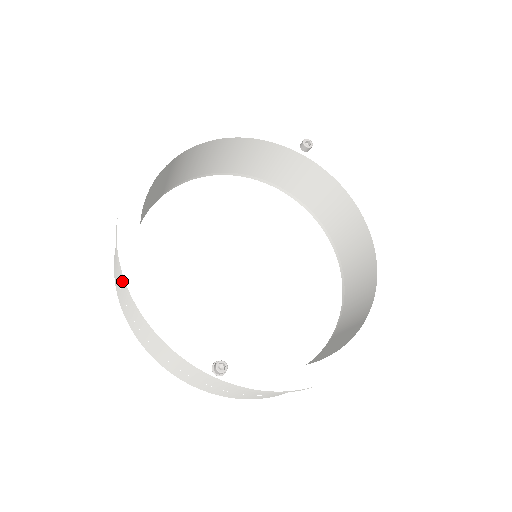
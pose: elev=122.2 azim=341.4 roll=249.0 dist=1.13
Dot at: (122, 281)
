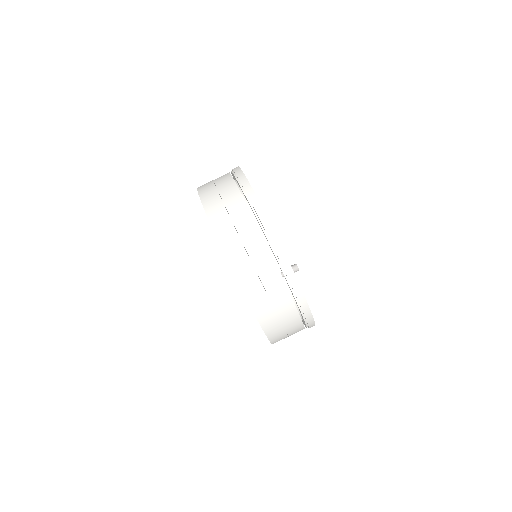
Dot at: (250, 200)
